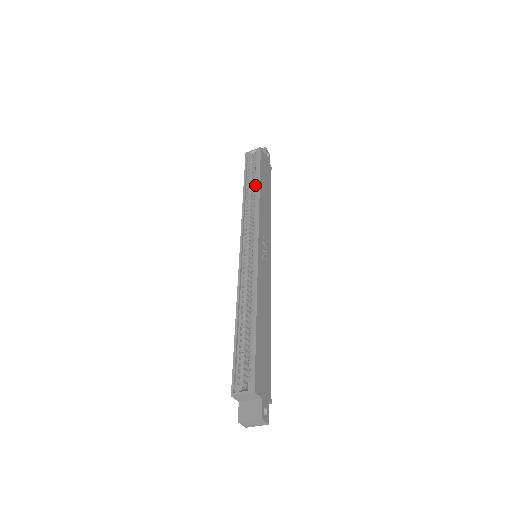
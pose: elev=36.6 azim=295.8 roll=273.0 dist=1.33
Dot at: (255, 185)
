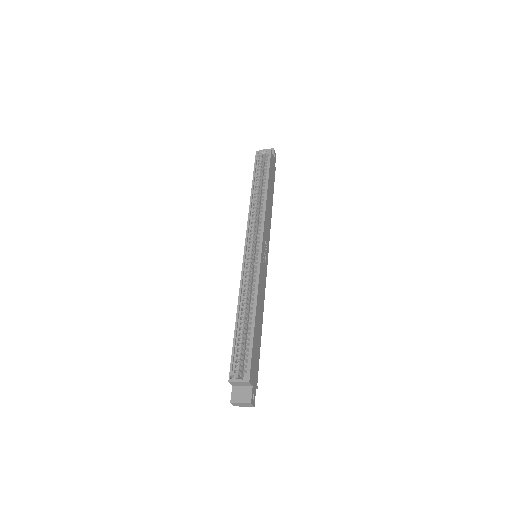
Dot at: (263, 188)
